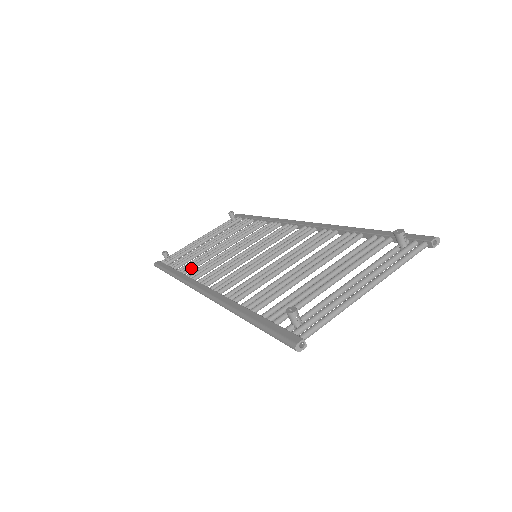
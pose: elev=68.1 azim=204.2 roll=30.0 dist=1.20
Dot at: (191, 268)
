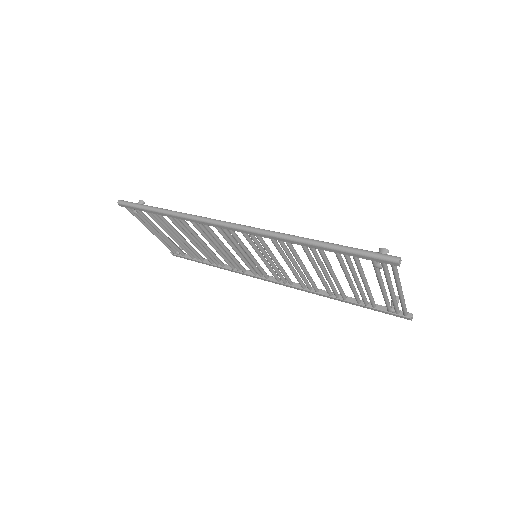
Dot at: (186, 222)
